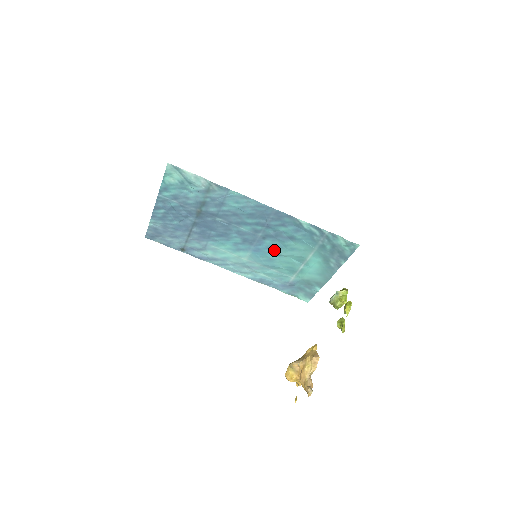
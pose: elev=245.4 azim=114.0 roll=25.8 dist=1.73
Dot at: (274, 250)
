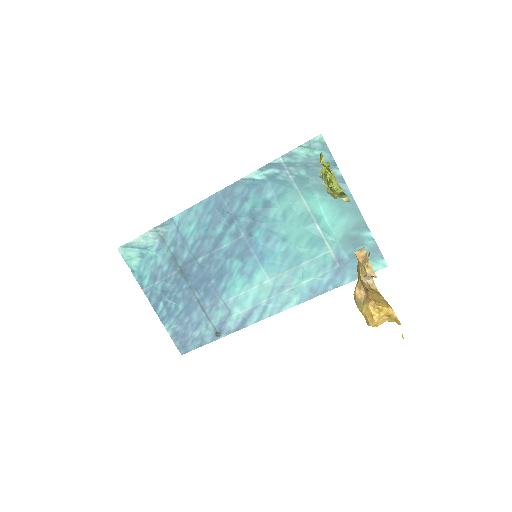
Dot at: (274, 238)
